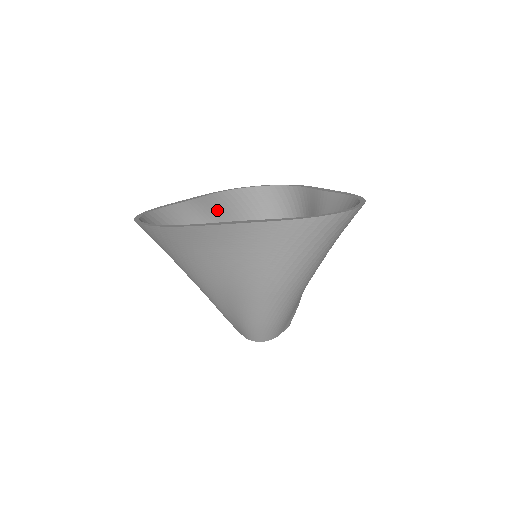
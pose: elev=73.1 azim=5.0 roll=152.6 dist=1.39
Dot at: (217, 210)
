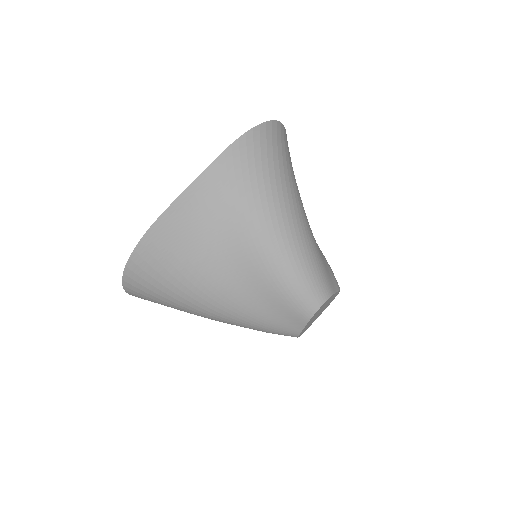
Dot at: occluded
